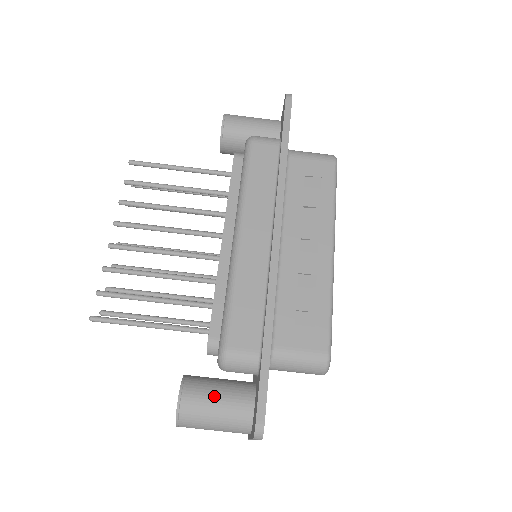
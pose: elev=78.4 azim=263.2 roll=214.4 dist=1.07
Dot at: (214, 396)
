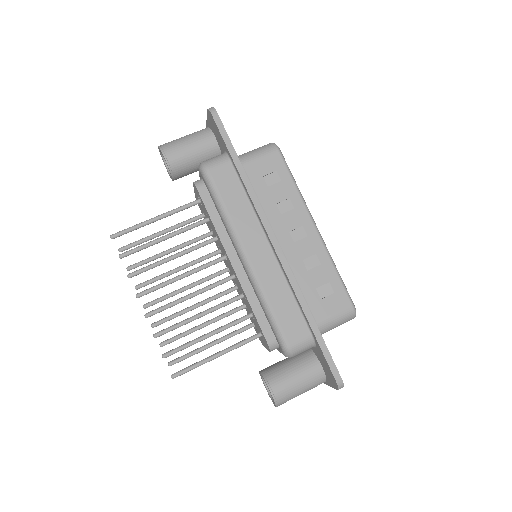
Dot at: (292, 376)
